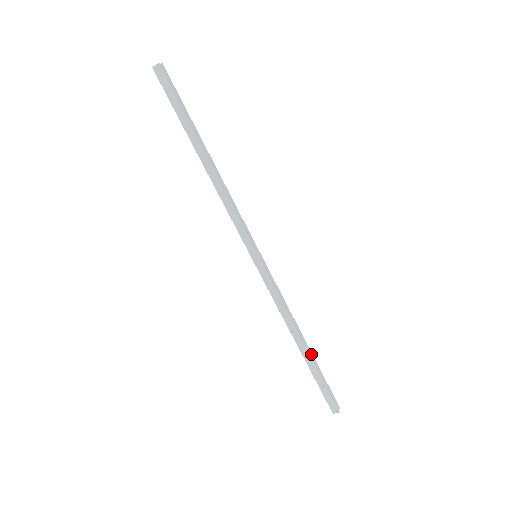
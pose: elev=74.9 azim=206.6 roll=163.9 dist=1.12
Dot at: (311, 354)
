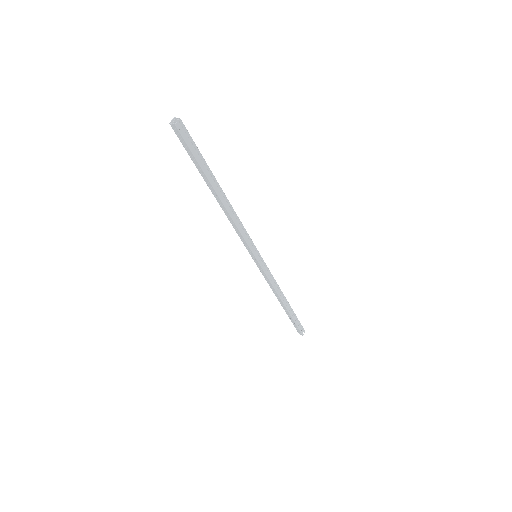
Dot at: (290, 308)
